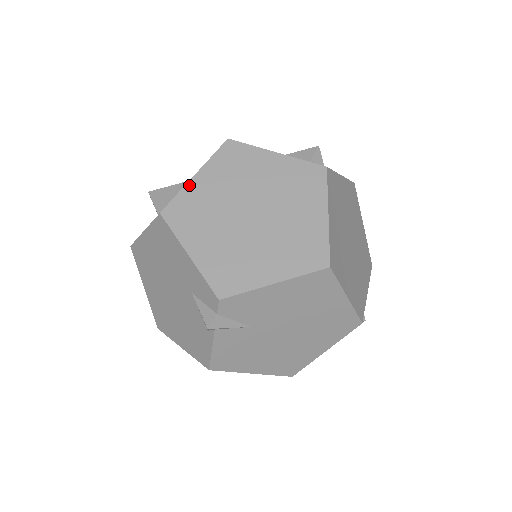
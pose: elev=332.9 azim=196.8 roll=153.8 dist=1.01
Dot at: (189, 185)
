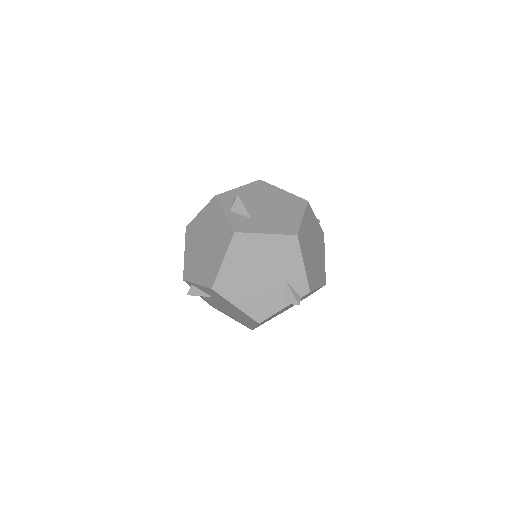
Dot at: (302, 223)
